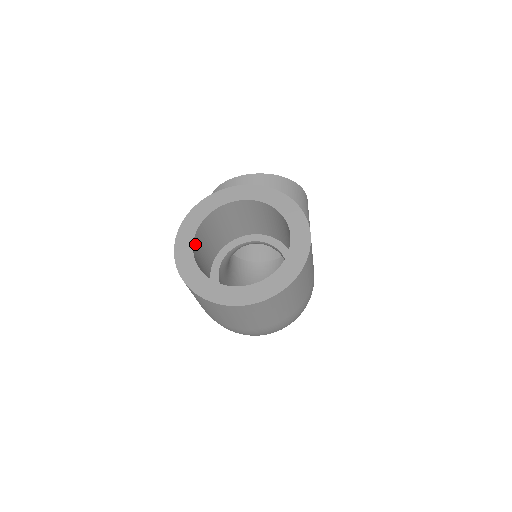
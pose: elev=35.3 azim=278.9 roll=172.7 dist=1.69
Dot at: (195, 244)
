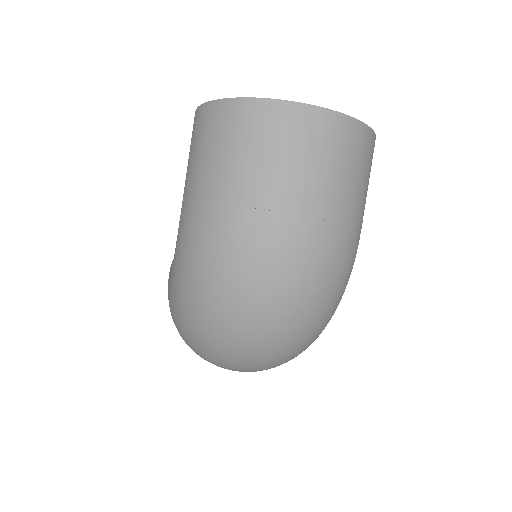
Dot at: occluded
